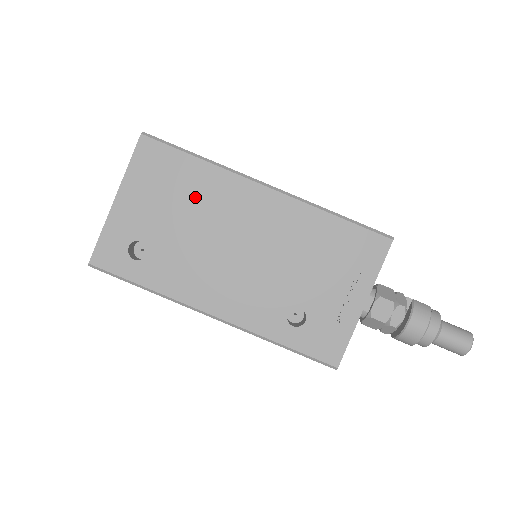
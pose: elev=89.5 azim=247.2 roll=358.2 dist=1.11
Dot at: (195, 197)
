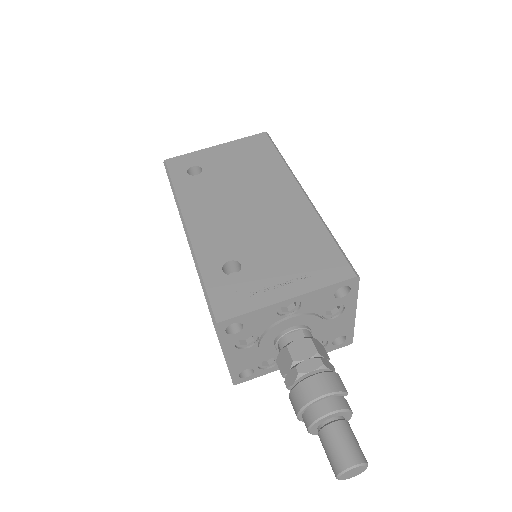
Dot at: (256, 170)
